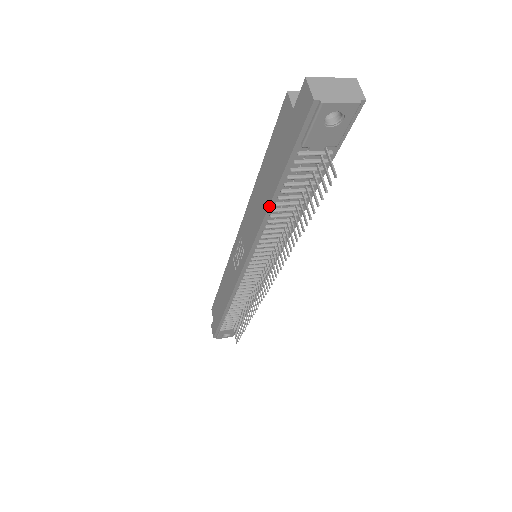
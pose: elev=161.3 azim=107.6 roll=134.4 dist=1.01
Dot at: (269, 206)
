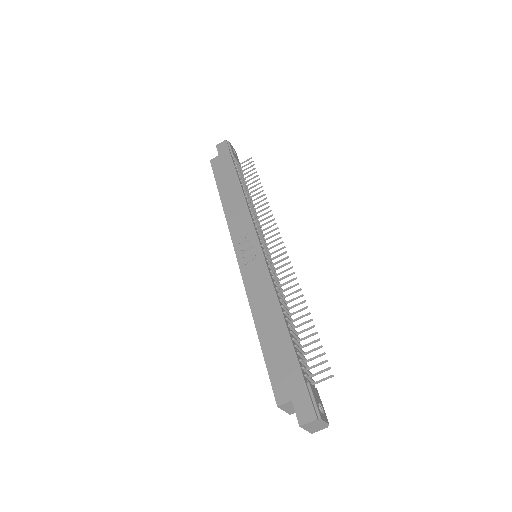
Dot at: (240, 184)
